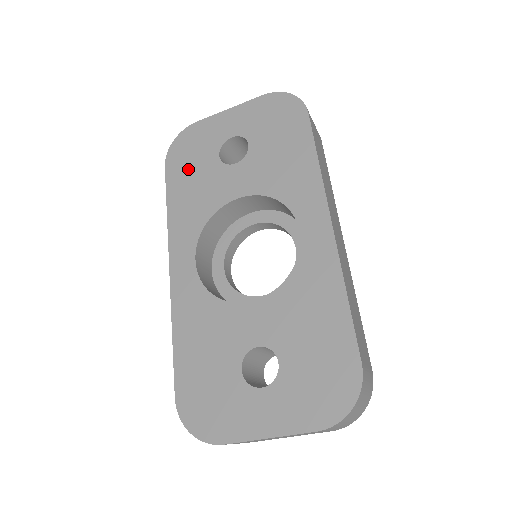
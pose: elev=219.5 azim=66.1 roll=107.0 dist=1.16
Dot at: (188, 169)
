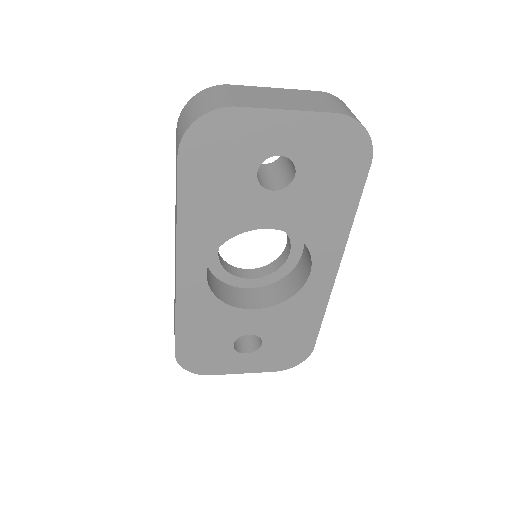
Dot at: (212, 174)
